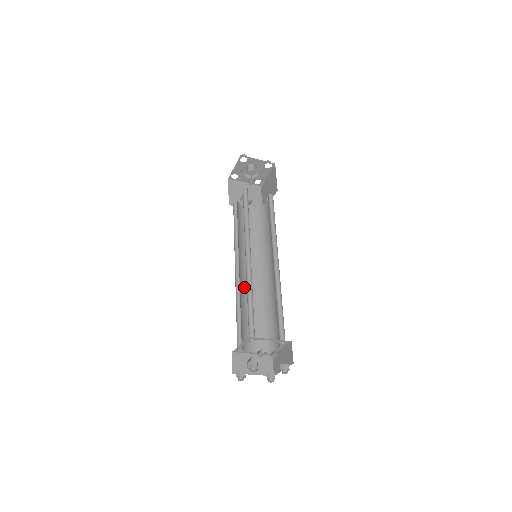
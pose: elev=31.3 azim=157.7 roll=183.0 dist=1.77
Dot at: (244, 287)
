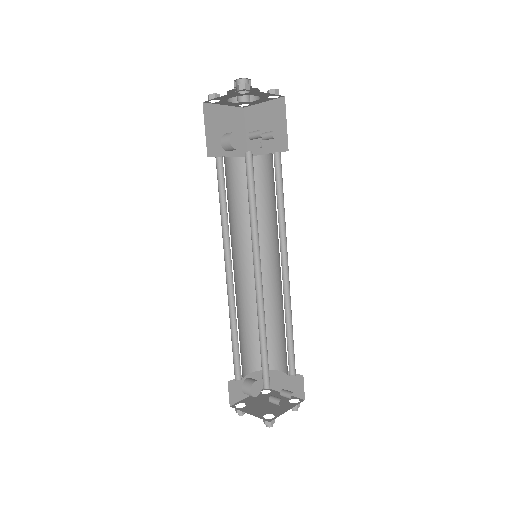
Dot at: (237, 294)
